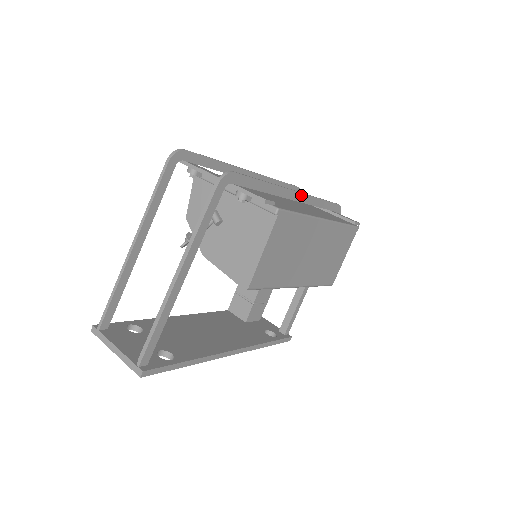
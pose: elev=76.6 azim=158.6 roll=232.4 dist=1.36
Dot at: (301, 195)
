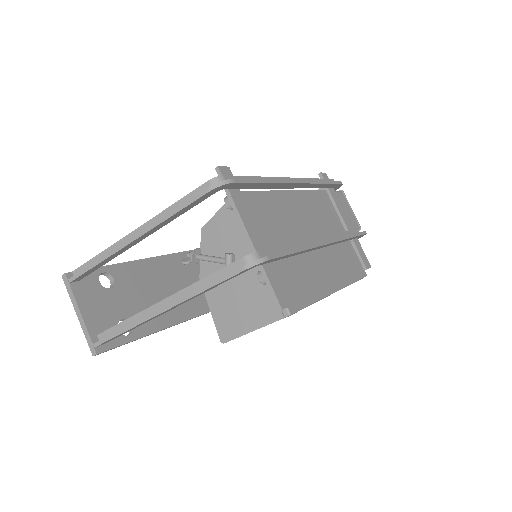
Dot at: (331, 243)
